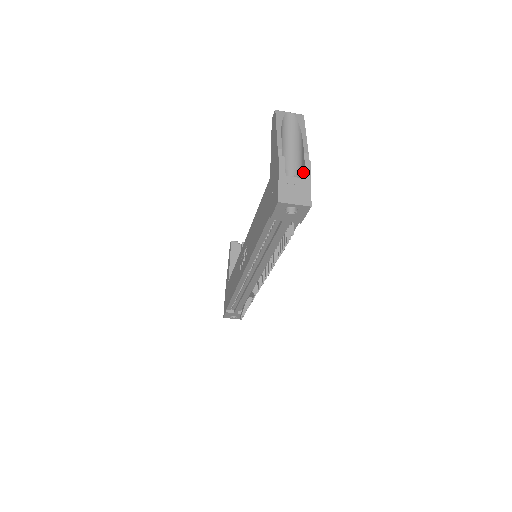
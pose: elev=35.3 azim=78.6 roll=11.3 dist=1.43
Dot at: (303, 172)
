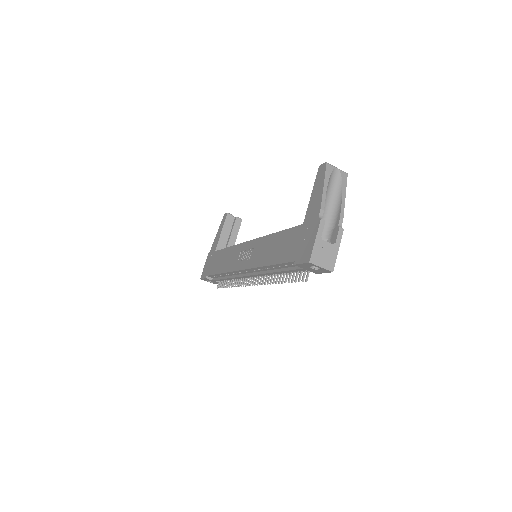
Dot at: (335, 237)
